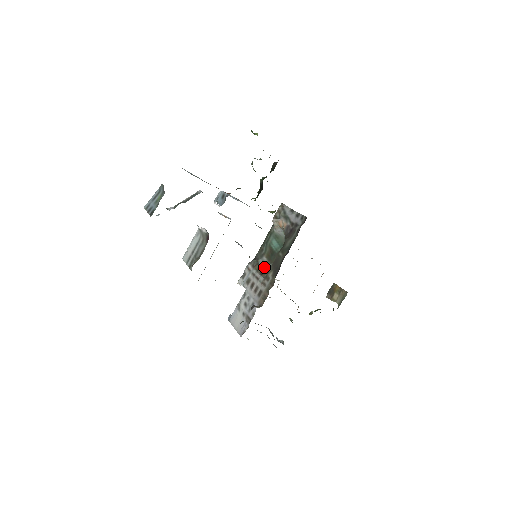
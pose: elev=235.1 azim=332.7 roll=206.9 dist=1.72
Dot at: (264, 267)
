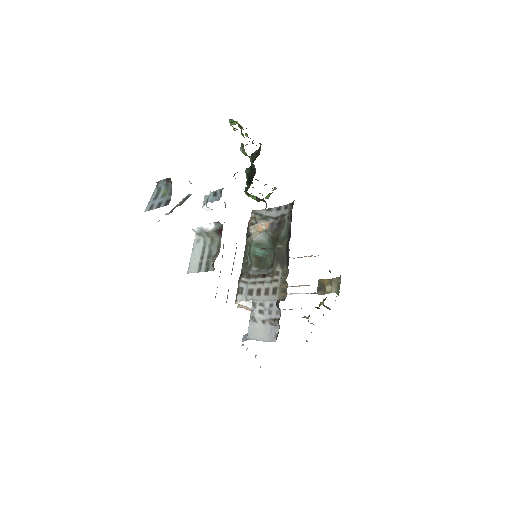
Dot at: (260, 273)
